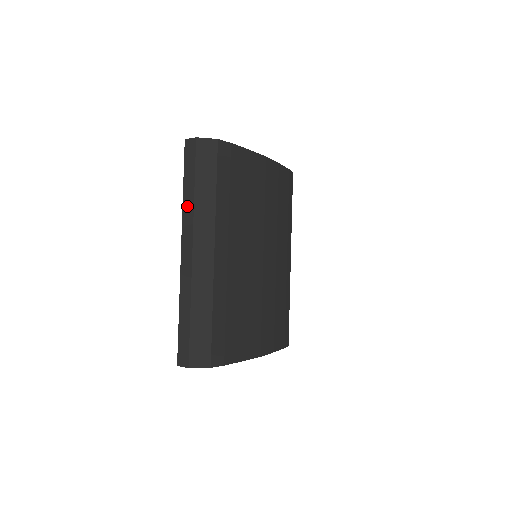
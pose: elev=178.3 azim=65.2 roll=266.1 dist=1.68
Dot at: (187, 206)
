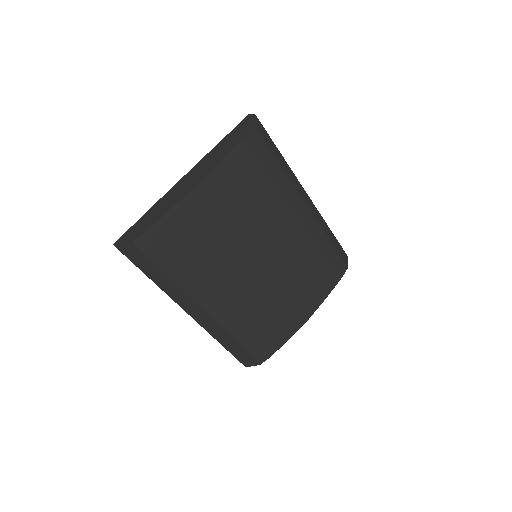
Dot at: occluded
